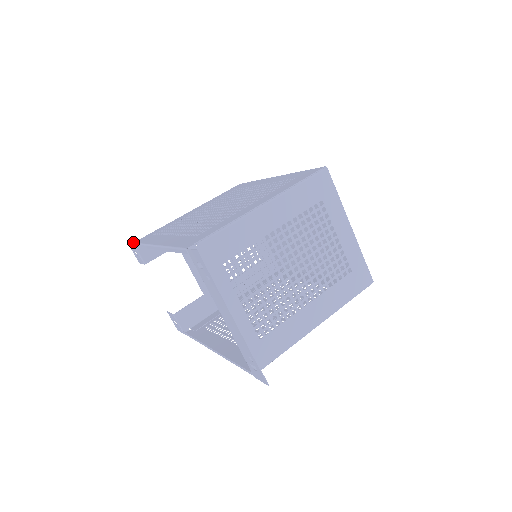
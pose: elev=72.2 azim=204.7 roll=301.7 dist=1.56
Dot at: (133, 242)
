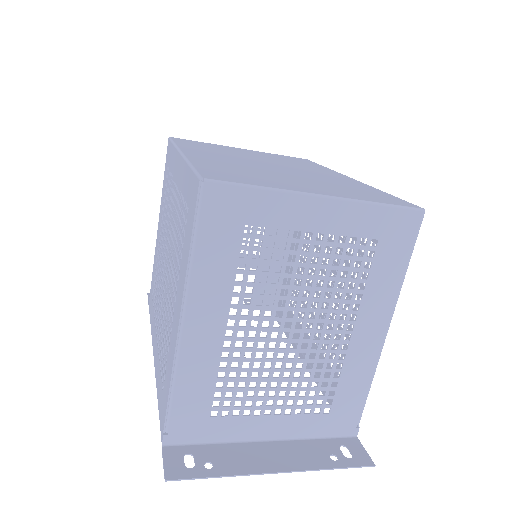
Dot at: (148, 304)
